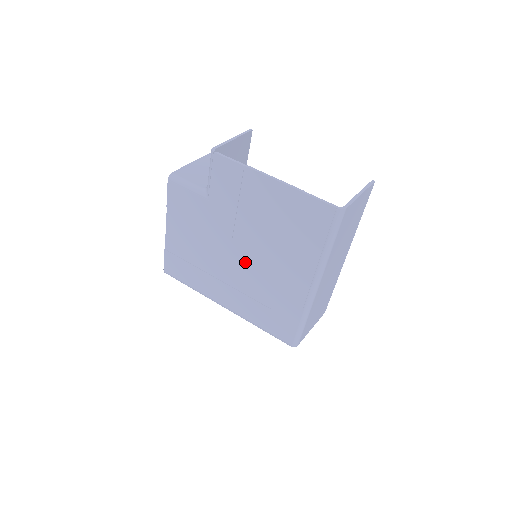
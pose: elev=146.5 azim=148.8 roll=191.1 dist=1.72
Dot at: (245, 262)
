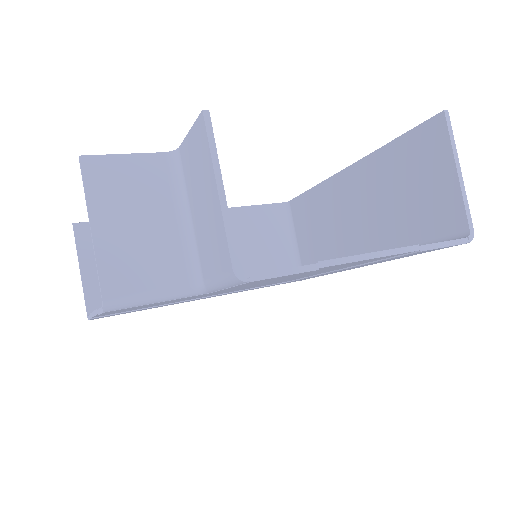
Dot at: occluded
